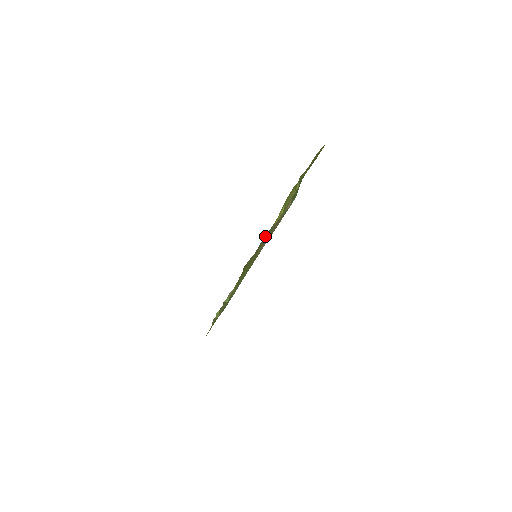
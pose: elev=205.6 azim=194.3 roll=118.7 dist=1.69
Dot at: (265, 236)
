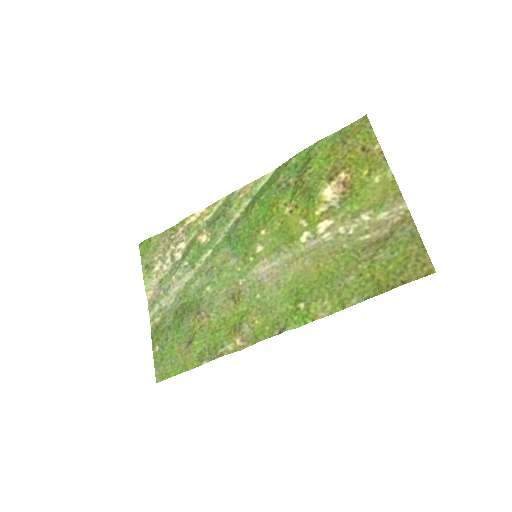
Dot at: (409, 244)
